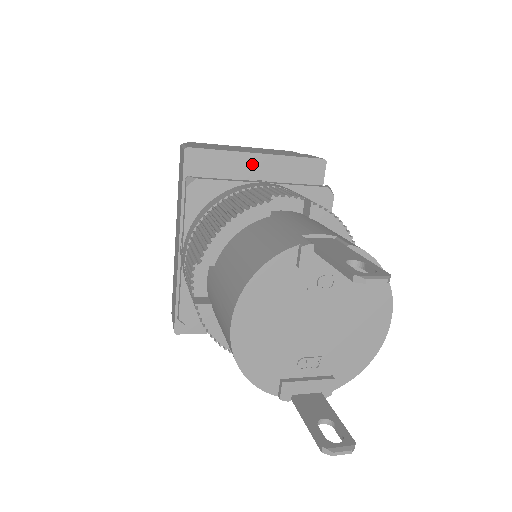
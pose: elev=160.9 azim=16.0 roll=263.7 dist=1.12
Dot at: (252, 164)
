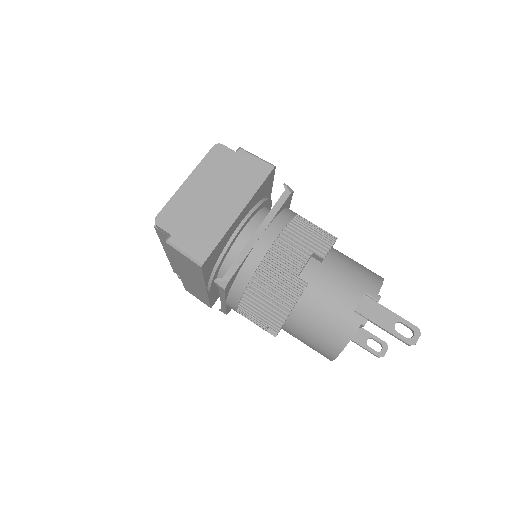
Dot at: (237, 222)
